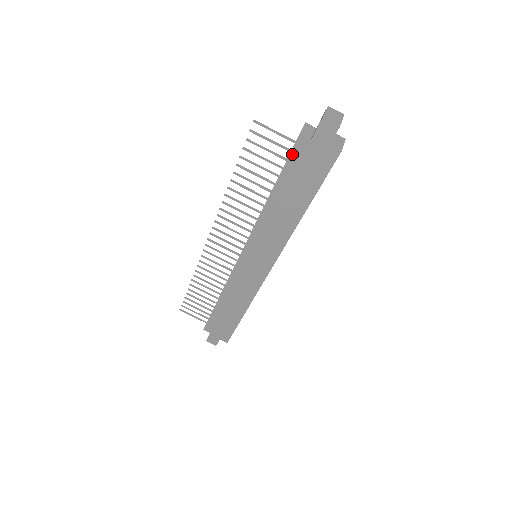
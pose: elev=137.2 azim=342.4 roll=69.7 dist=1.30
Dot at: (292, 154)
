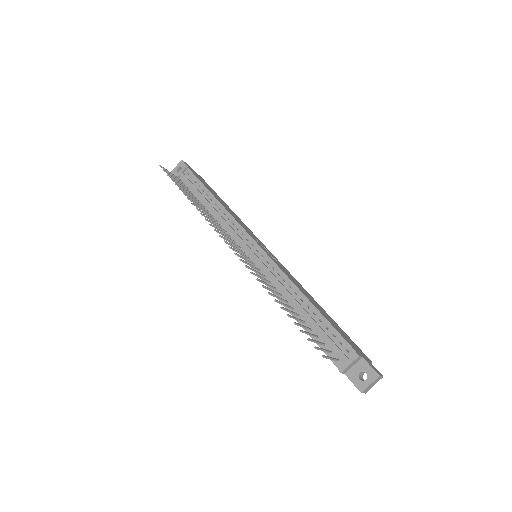
Dot at: (331, 345)
